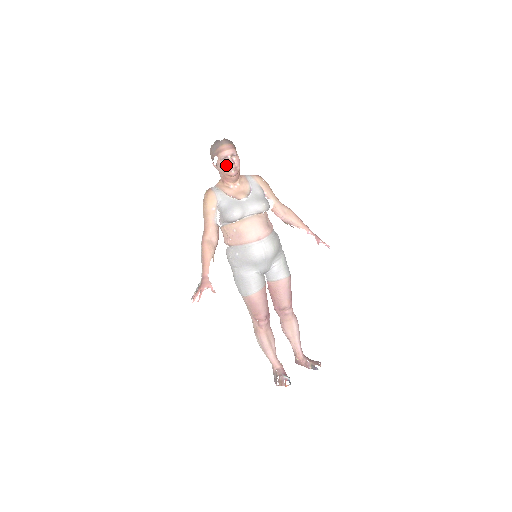
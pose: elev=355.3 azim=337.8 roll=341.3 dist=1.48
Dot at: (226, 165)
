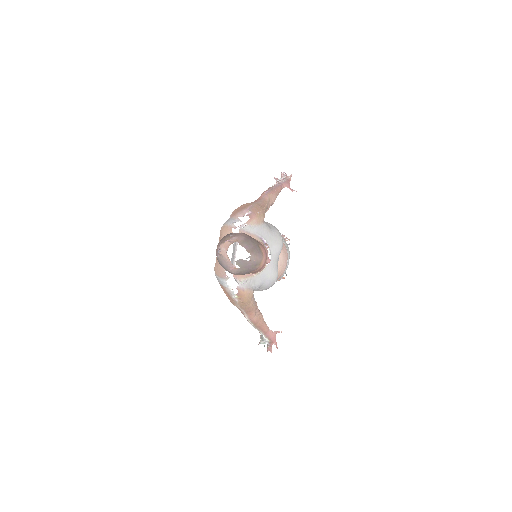
Dot at: occluded
